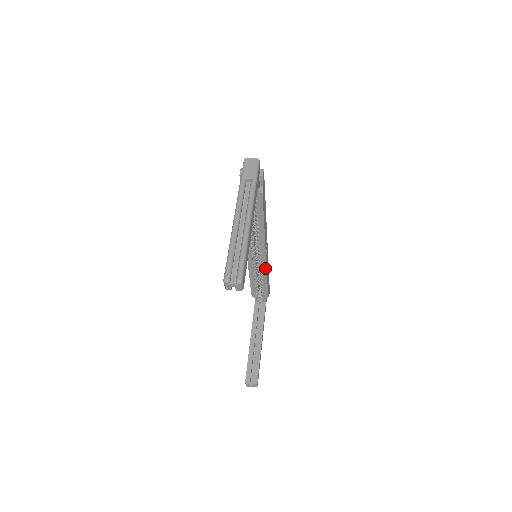
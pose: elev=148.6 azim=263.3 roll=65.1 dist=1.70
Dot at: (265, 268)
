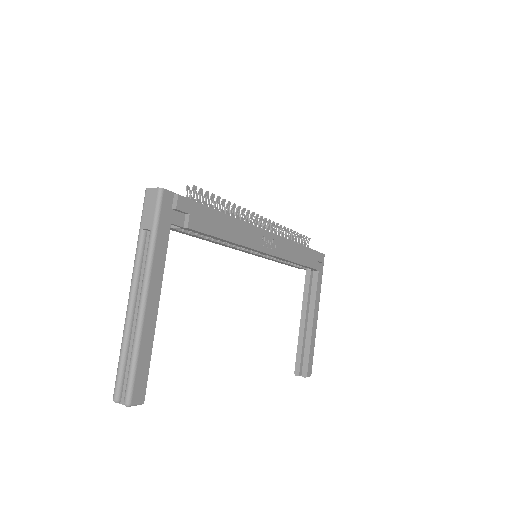
Dot at: (282, 258)
